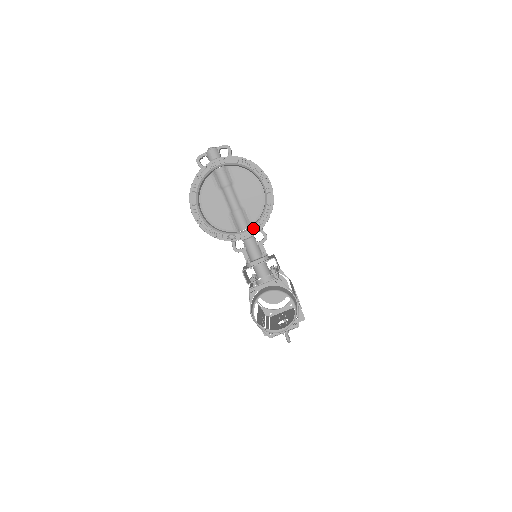
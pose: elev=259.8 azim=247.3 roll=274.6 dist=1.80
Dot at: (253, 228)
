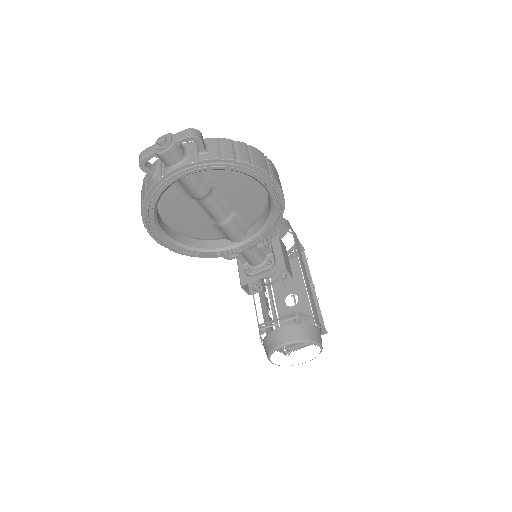
Dot at: (253, 241)
